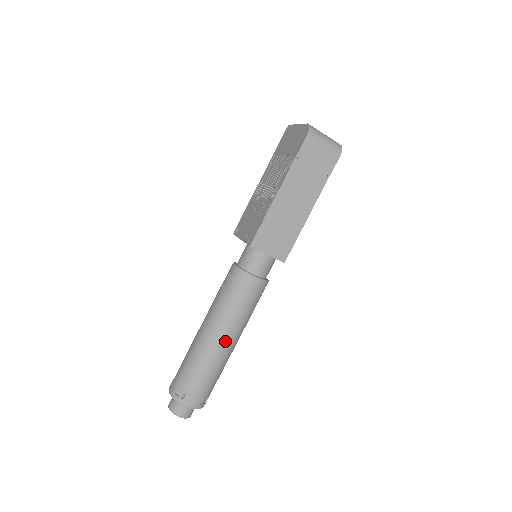
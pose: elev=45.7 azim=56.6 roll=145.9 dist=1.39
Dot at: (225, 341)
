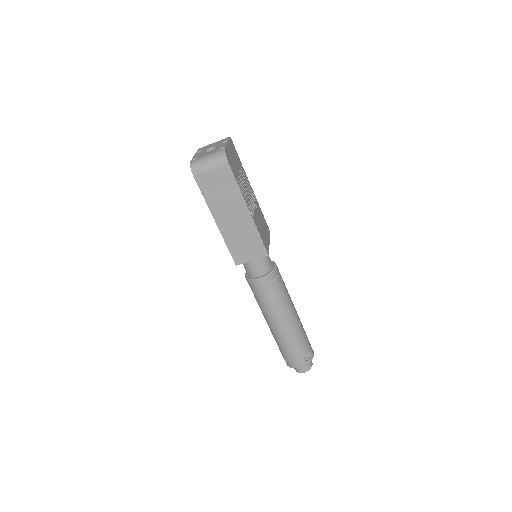
Dot at: (280, 324)
